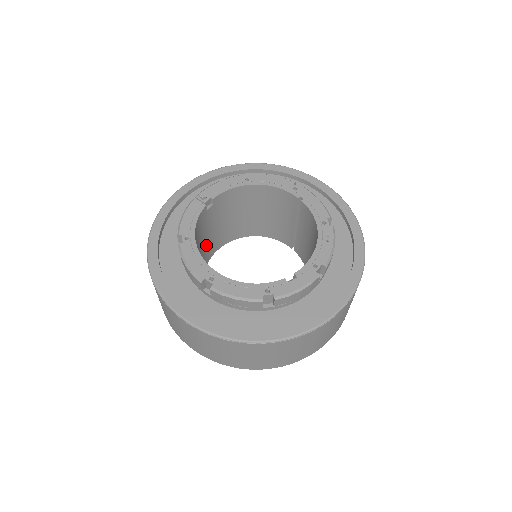
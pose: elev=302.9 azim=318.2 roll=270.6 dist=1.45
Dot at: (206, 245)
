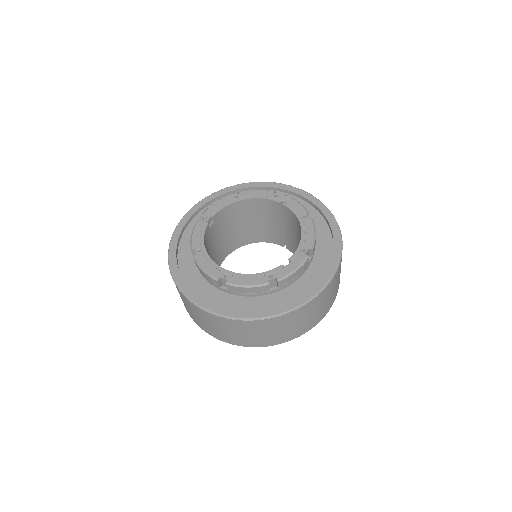
Dot at: (214, 257)
